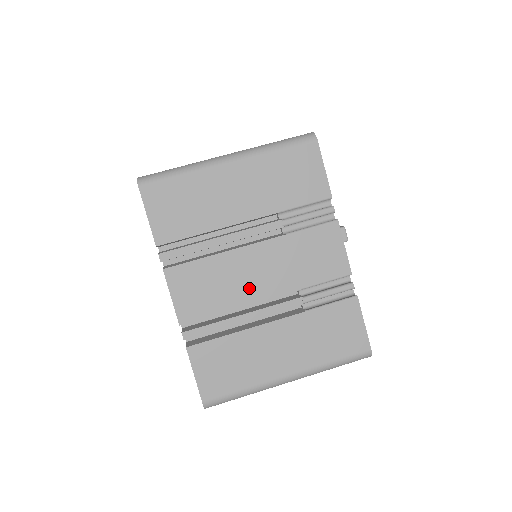
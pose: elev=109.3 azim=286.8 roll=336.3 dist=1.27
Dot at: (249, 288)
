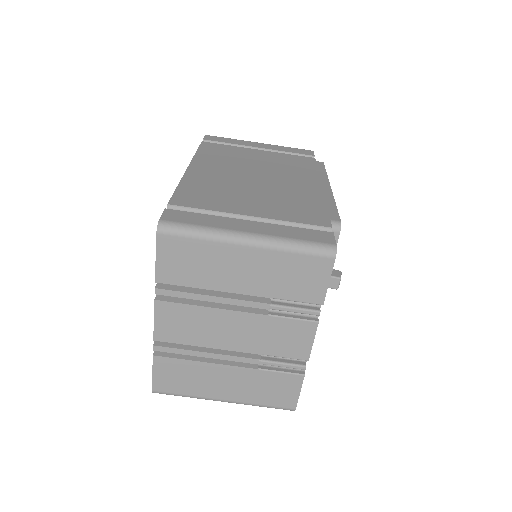
Dot at: (220, 338)
